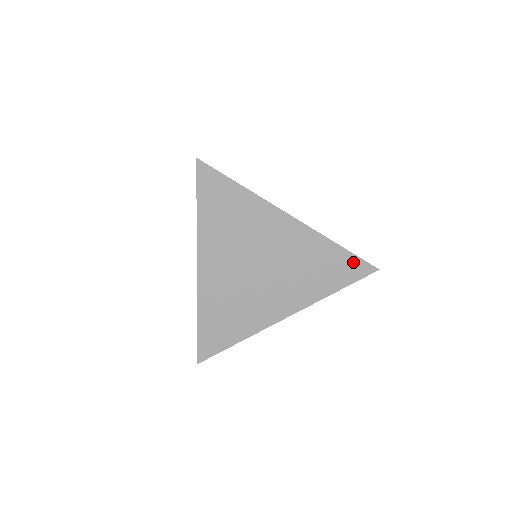
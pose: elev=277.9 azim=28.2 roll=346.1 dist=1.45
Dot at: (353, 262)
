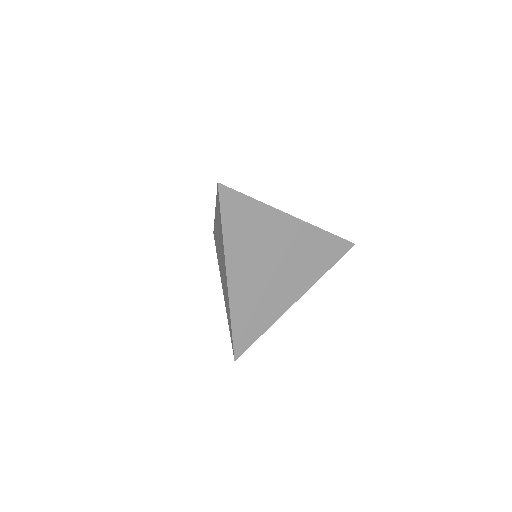
Dot at: (338, 243)
